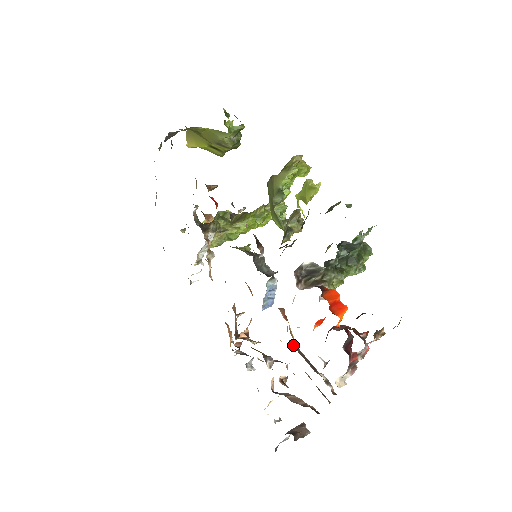
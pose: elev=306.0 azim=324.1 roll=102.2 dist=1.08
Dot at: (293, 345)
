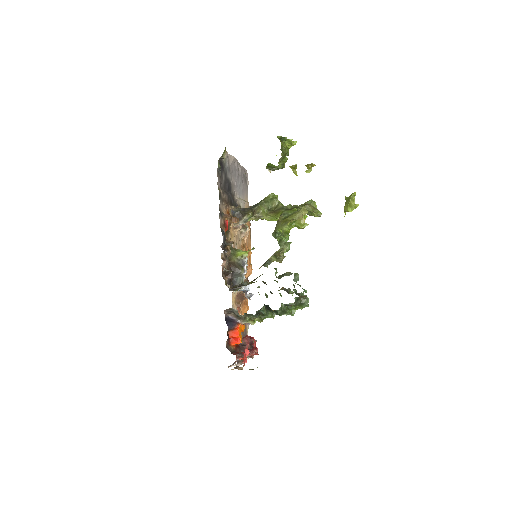
Dot at: occluded
